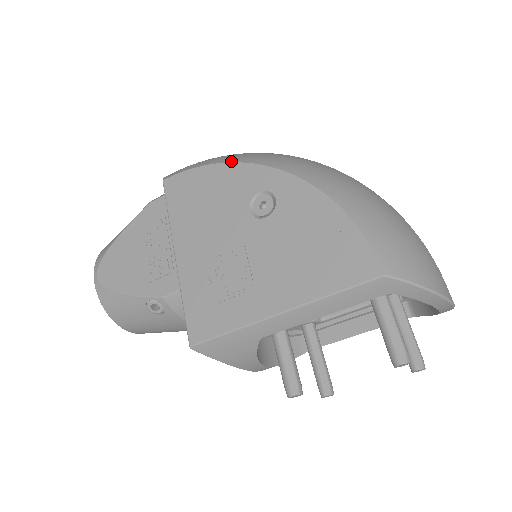
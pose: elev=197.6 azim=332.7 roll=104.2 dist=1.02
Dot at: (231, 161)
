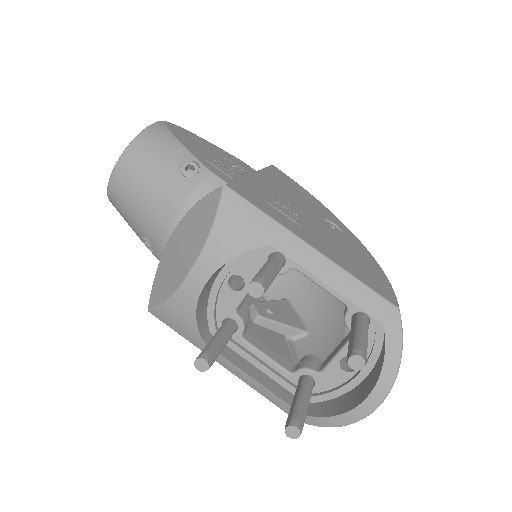
Dot at: (324, 206)
